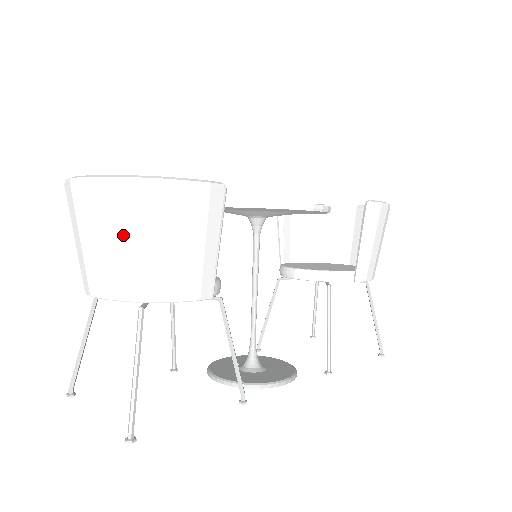
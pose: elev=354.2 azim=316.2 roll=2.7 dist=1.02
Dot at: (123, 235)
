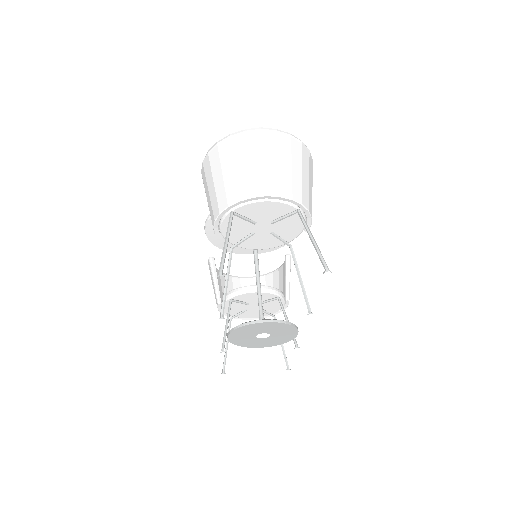
Dot at: (297, 165)
